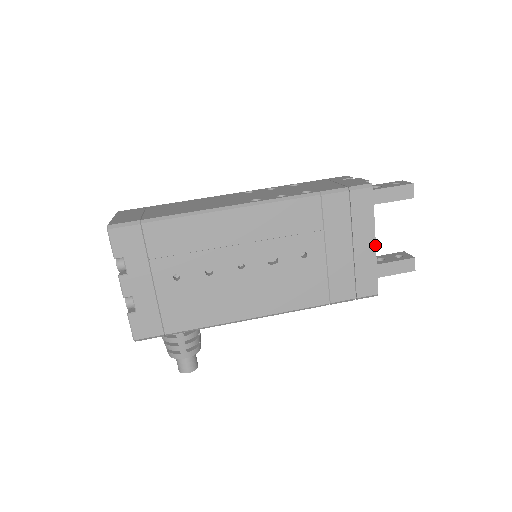
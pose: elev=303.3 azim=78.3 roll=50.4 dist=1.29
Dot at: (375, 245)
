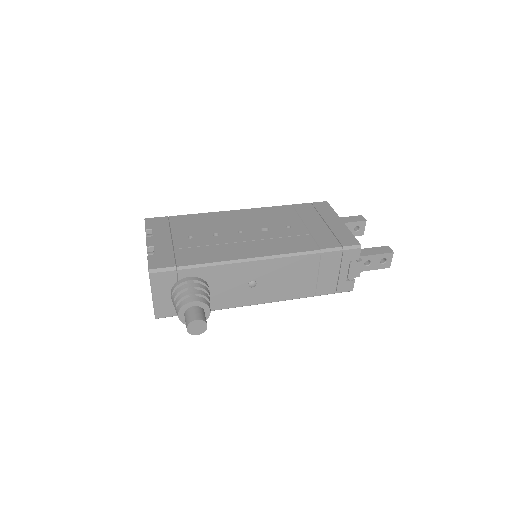
Dot at: (343, 222)
